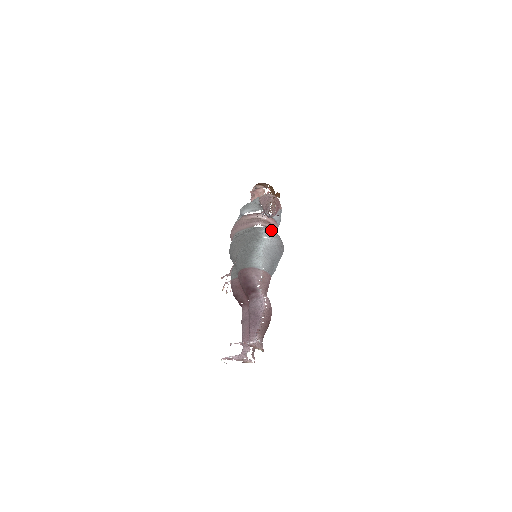
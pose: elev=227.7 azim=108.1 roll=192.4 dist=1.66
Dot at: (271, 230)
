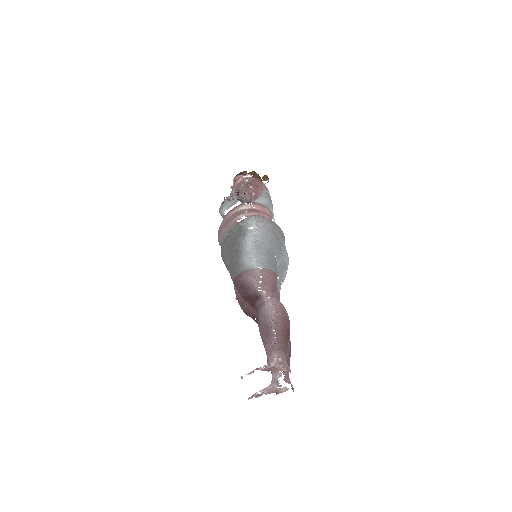
Dot at: (256, 217)
